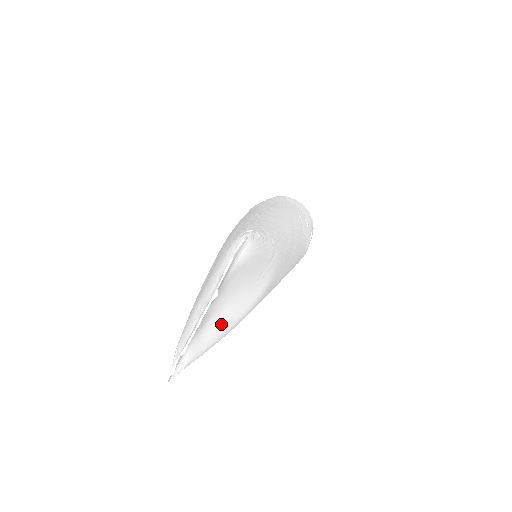
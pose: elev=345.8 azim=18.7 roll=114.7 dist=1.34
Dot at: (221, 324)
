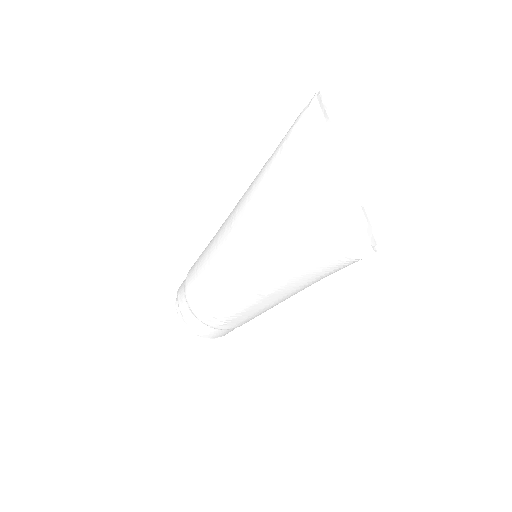
Dot at: occluded
